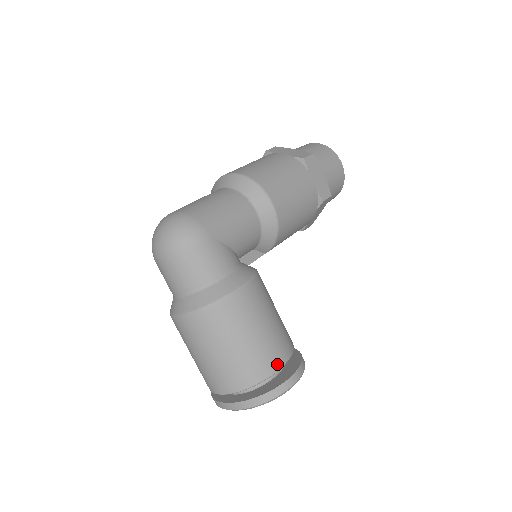
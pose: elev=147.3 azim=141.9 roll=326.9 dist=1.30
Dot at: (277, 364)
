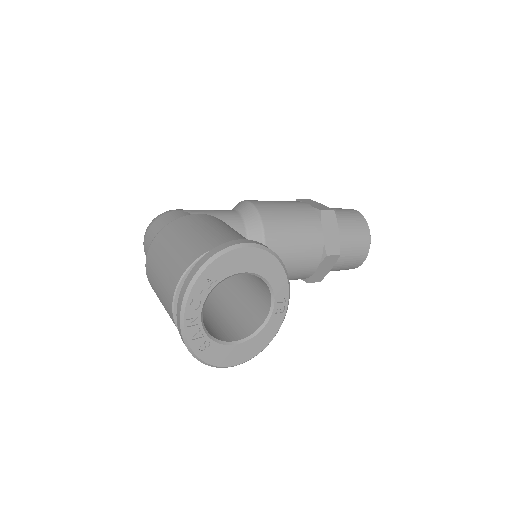
Dot at: (225, 242)
